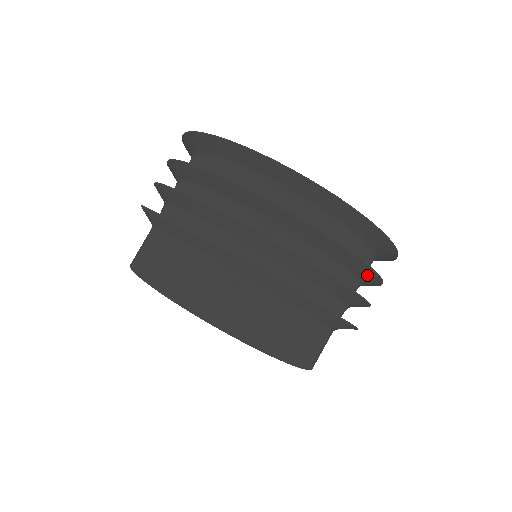
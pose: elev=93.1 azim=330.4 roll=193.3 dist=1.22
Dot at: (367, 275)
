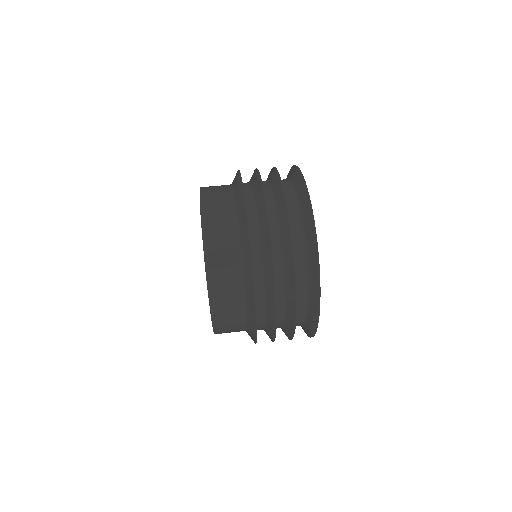
Dot at: (290, 328)
